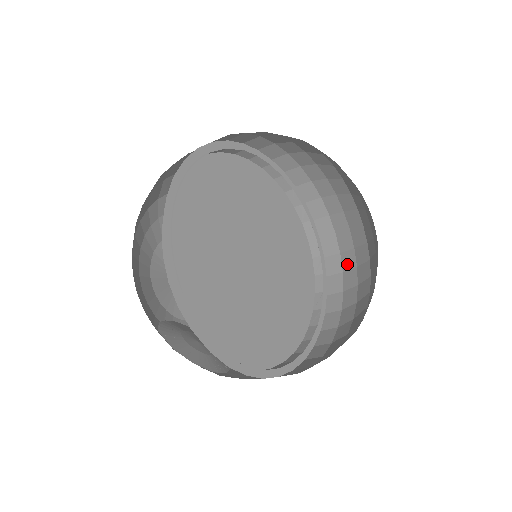
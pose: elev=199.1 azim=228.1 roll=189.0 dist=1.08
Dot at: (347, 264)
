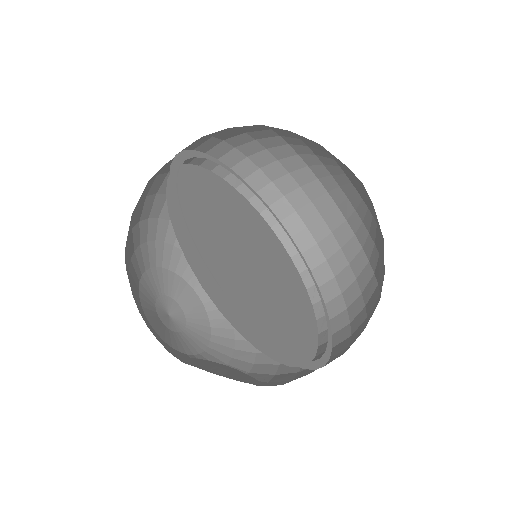
Dot at: (329, 250)
